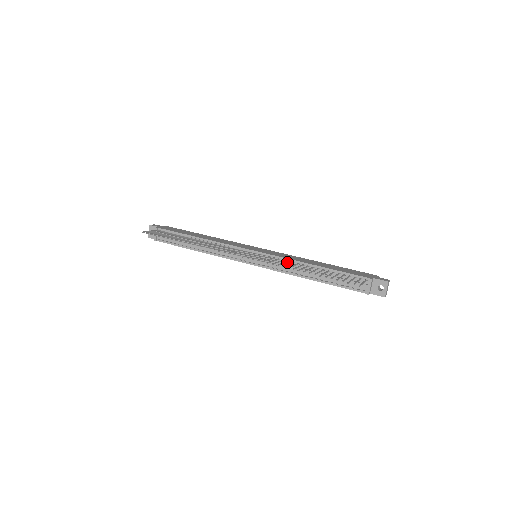
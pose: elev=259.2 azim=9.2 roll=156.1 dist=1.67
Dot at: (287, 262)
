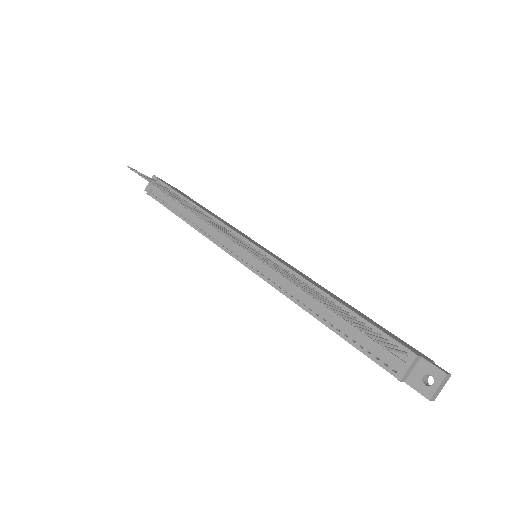
Dot at: (291, 275)
